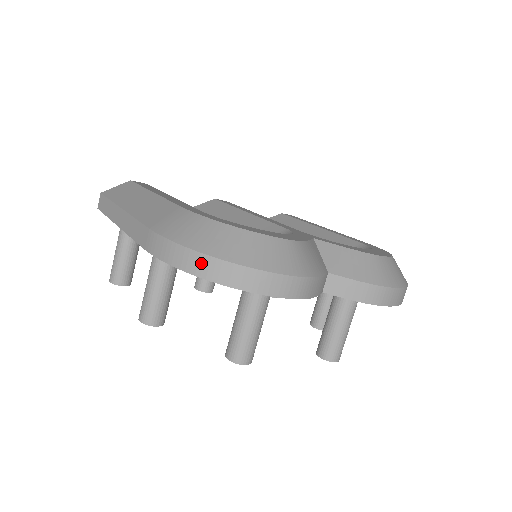
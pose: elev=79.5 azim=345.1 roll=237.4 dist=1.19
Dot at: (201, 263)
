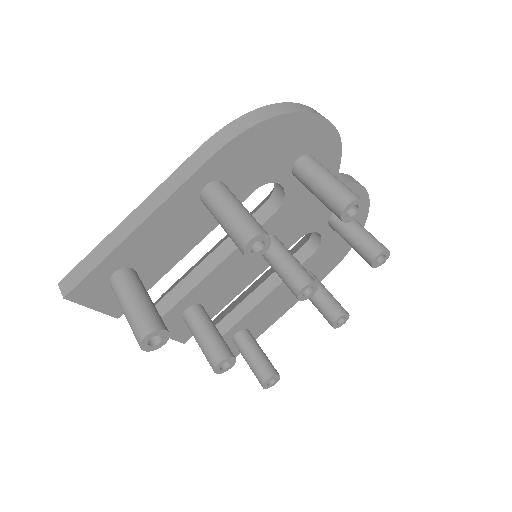
Dot at: (276, 108)
